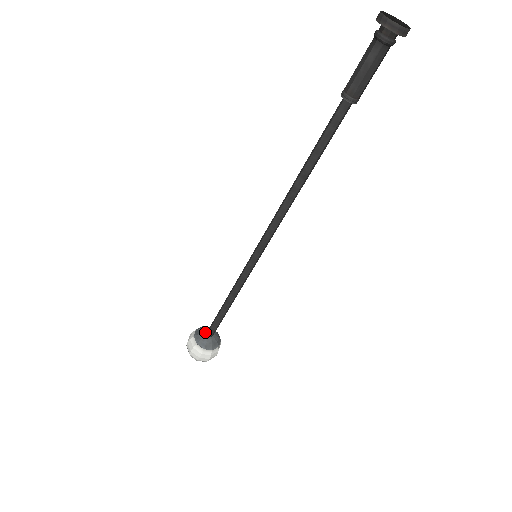
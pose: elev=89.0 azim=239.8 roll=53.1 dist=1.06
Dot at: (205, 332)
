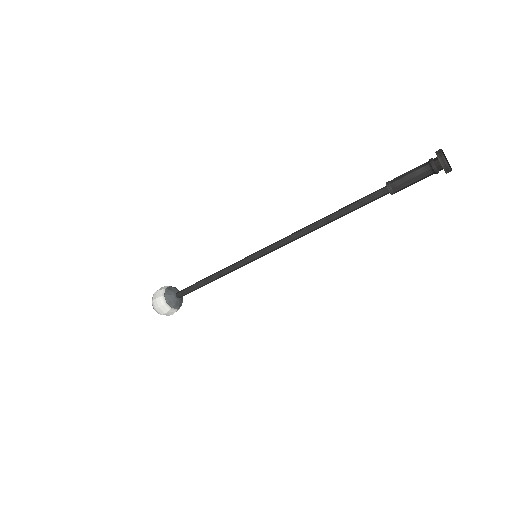
Dot at: (176, 292)
